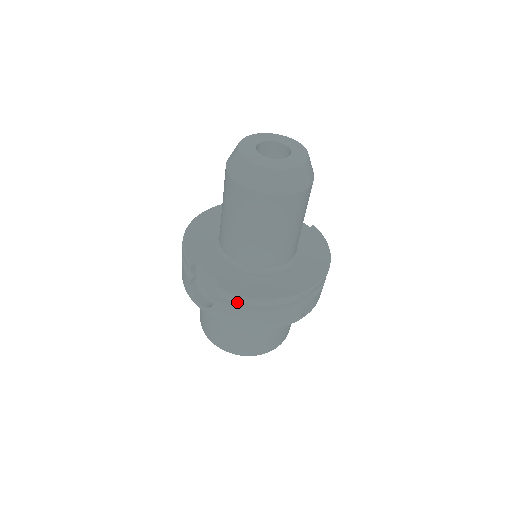
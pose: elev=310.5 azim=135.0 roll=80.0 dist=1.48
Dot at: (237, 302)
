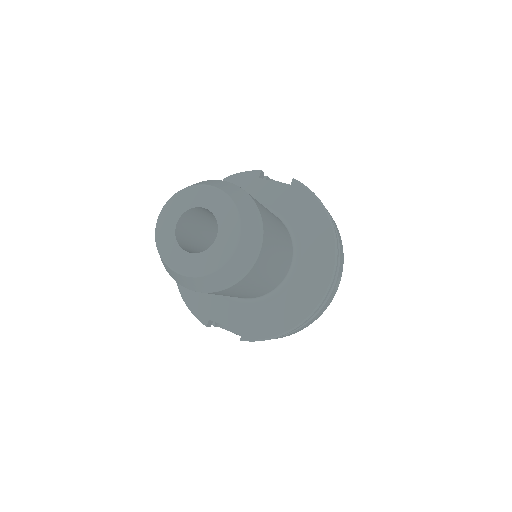
Dot at: occluded
